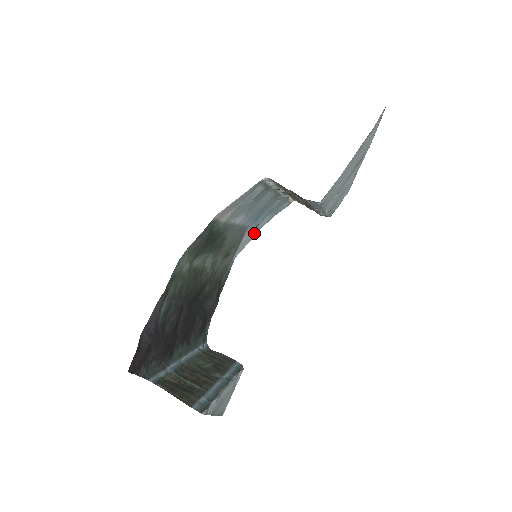
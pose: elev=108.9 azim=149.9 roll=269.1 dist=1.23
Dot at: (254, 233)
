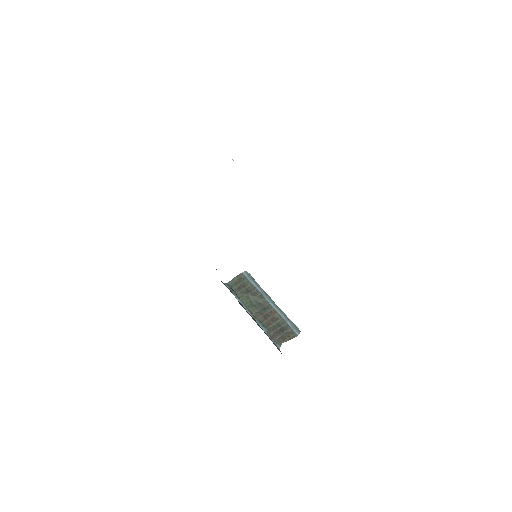
Dot at: occluded
